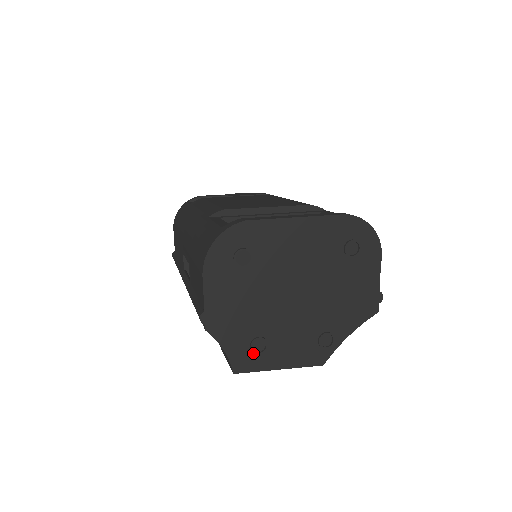
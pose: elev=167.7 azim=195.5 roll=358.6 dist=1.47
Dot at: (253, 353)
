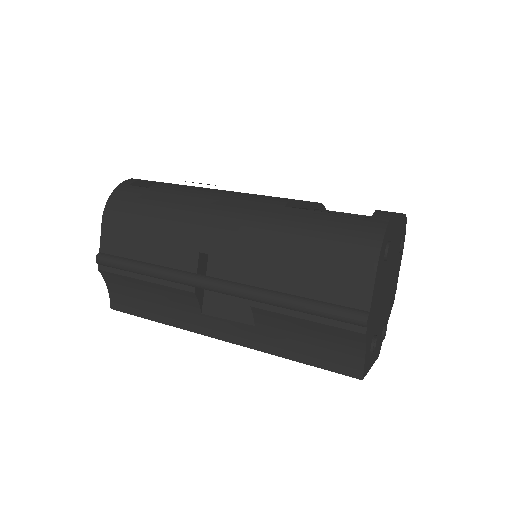
Dot at: (370, 354)
